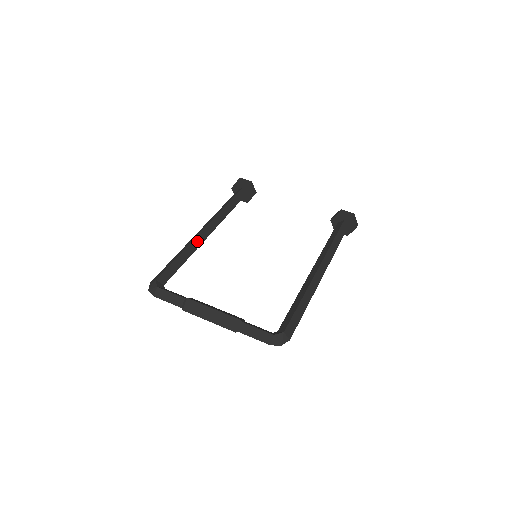
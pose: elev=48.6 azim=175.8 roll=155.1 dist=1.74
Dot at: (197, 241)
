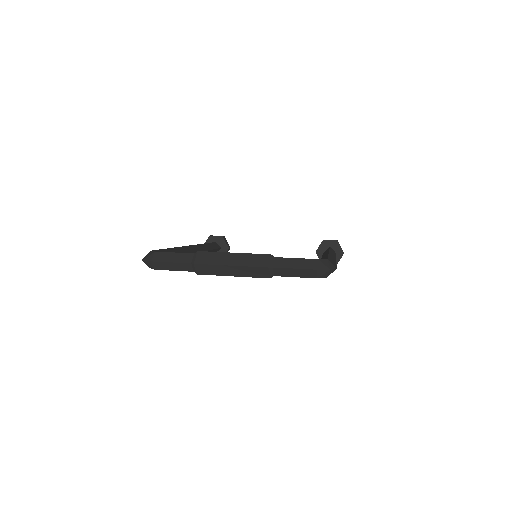
Dot at: (185, 250)
